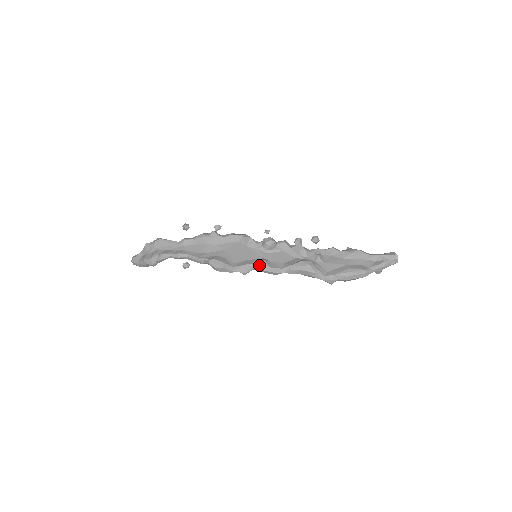
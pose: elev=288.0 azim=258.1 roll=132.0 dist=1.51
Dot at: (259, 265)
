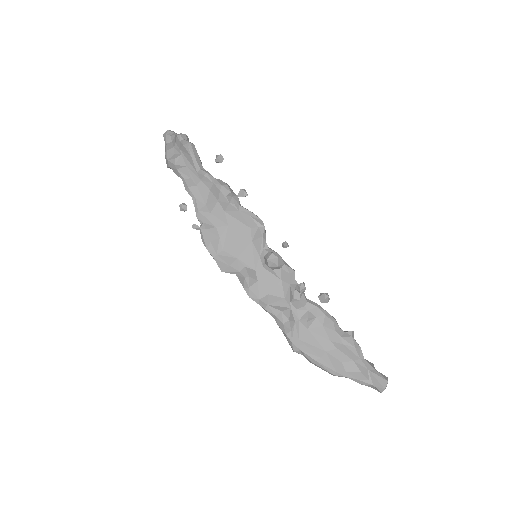
Dot at: (241, 276)
